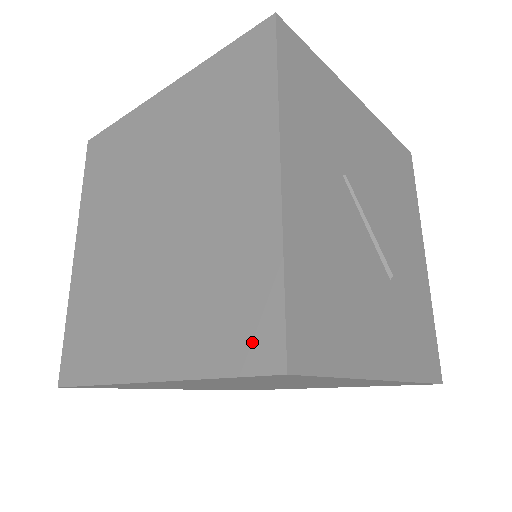
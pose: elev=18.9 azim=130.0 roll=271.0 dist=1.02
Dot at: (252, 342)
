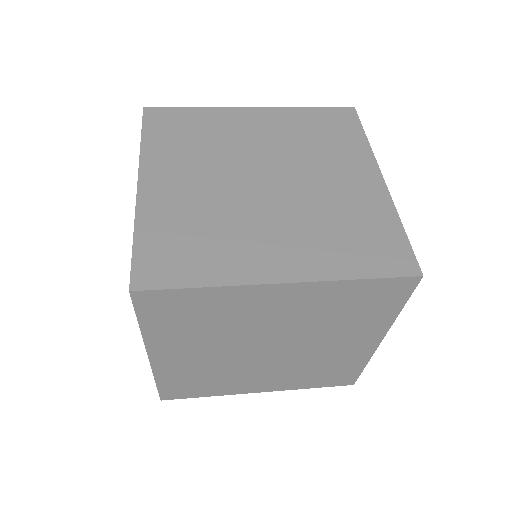
Dot at: (339, 381)
